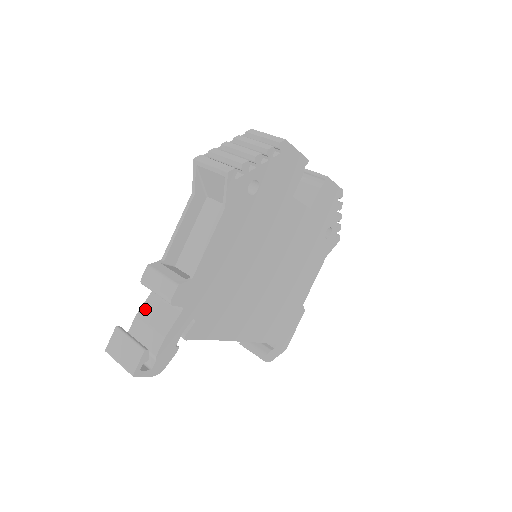
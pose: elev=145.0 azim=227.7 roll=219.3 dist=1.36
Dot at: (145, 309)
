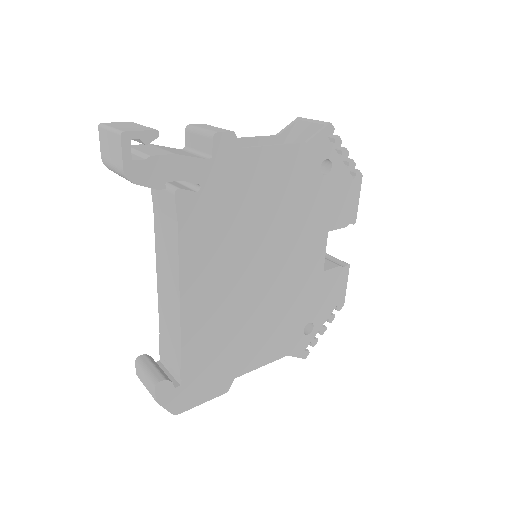
Dot at: (164, 147)
